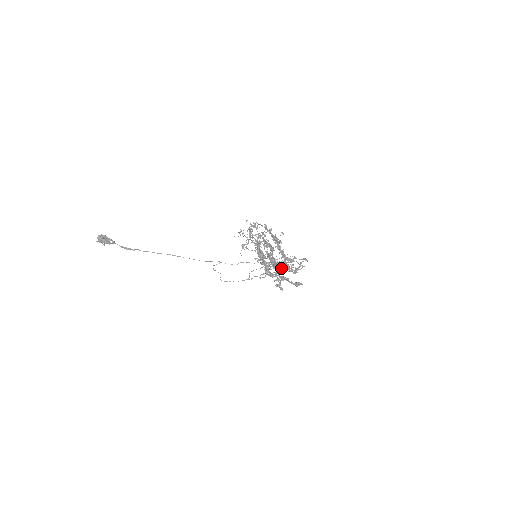
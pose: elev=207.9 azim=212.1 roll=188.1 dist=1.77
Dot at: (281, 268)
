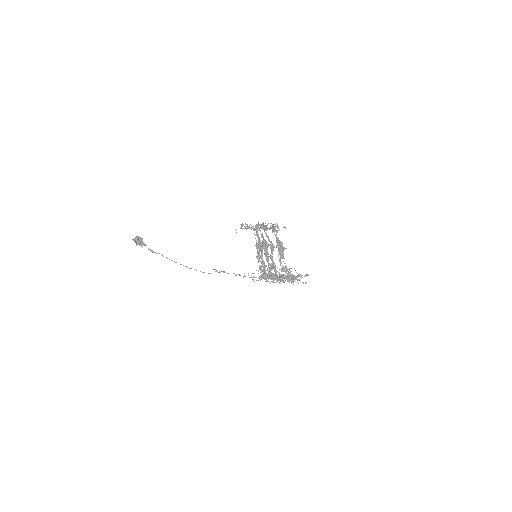
Dot at: occluded
